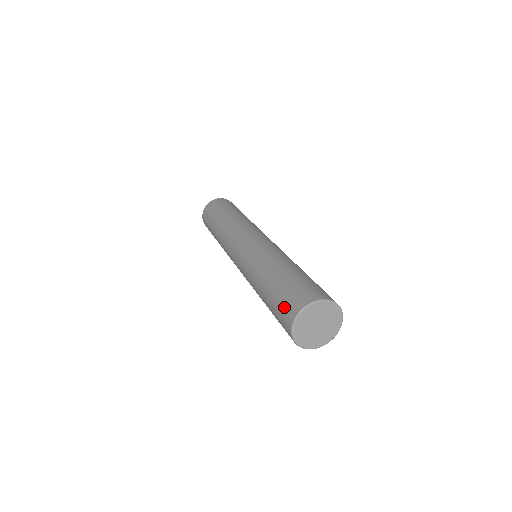
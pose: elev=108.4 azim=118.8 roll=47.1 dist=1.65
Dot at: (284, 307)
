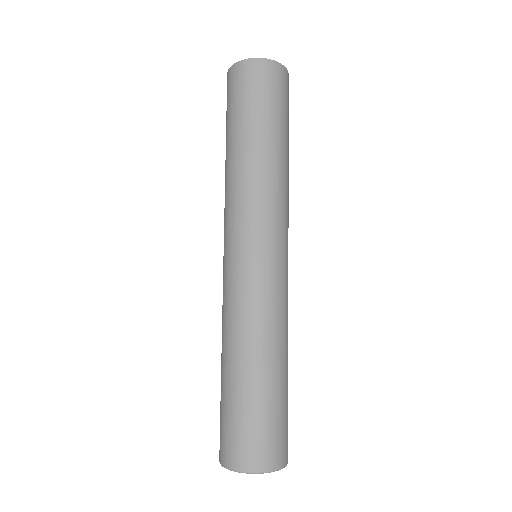
Dot at: (229, 438)
